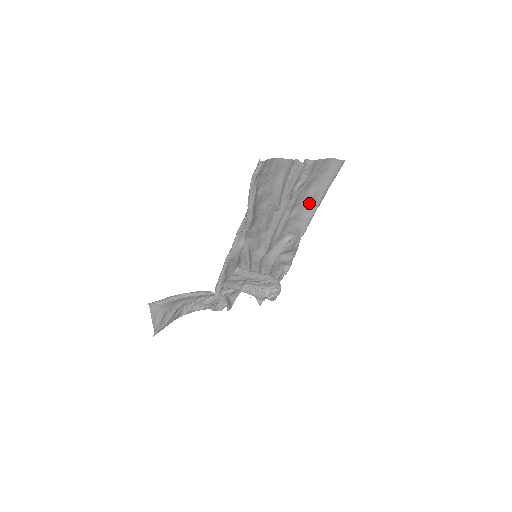
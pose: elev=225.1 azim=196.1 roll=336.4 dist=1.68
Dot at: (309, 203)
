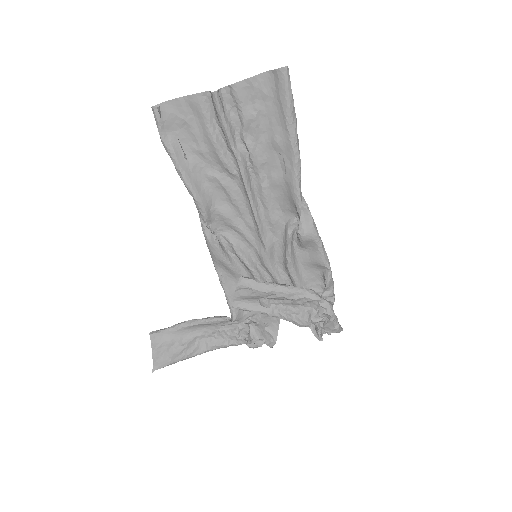
Dot at: (282, 156)
